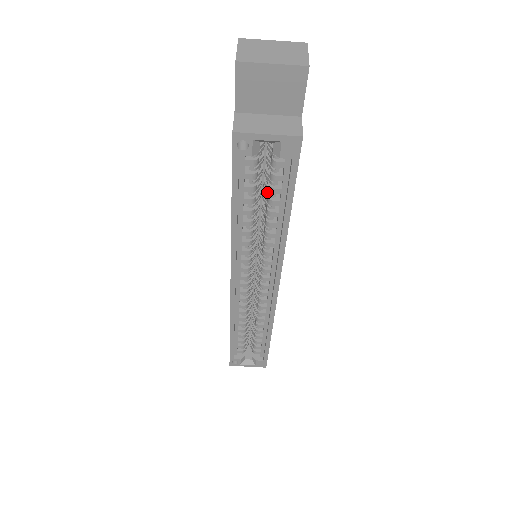
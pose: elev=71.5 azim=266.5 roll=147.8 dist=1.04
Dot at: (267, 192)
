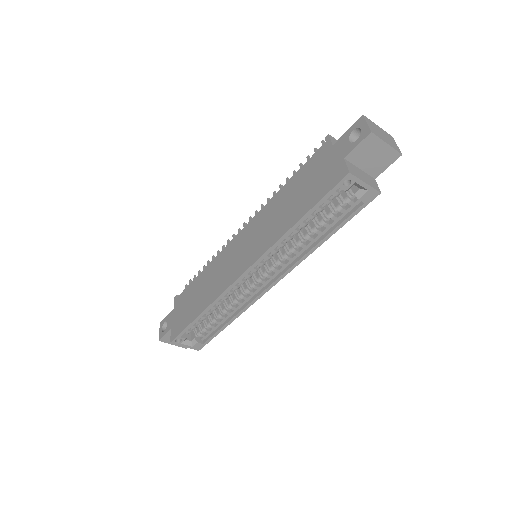
Dot at: (323, 216)
